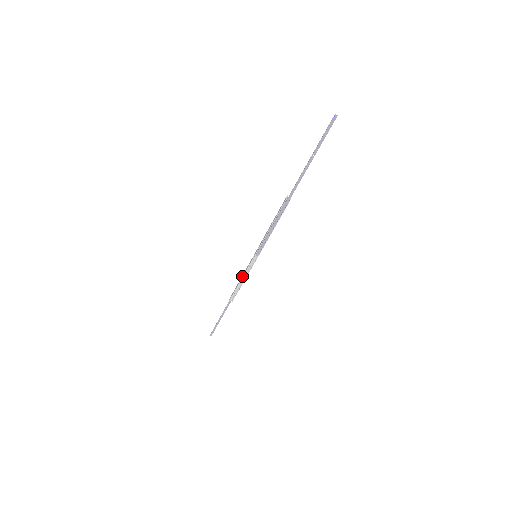
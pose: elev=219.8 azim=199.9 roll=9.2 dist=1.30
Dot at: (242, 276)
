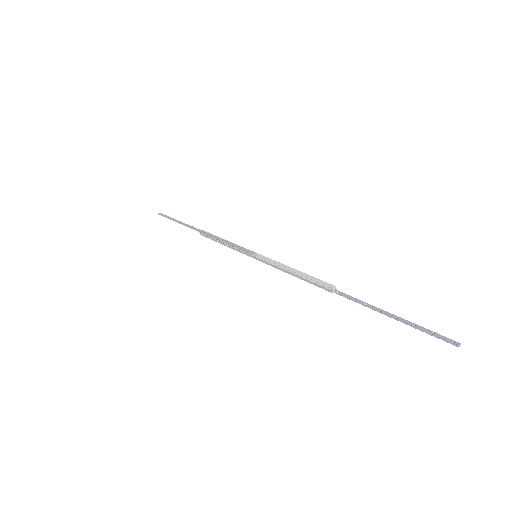
Dot at: occluded
